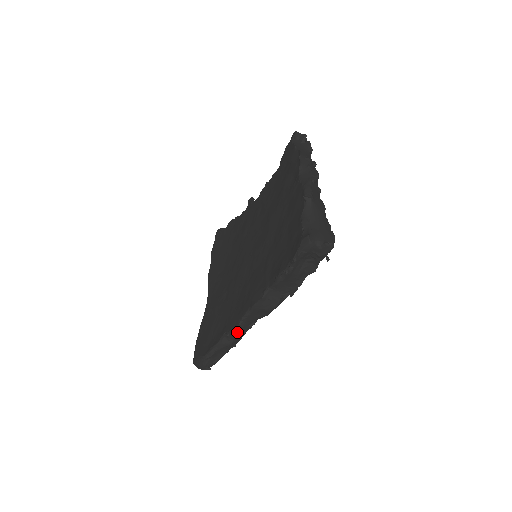
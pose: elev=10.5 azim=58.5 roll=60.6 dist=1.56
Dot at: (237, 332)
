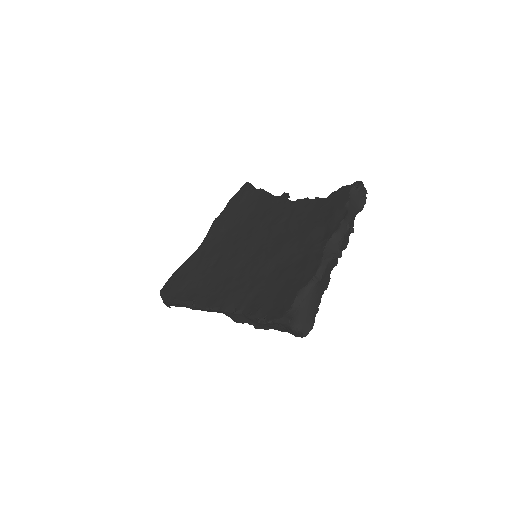
Dot at: occluded
